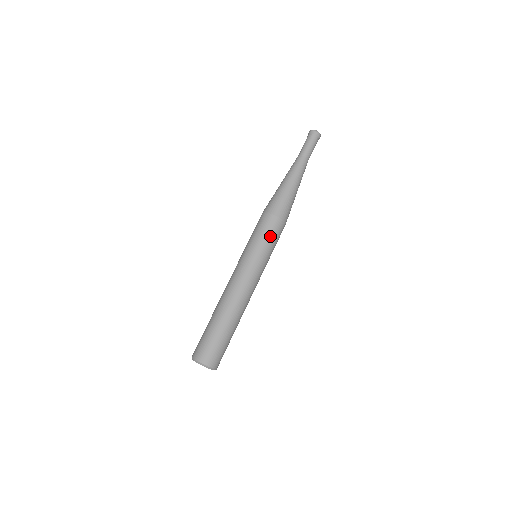
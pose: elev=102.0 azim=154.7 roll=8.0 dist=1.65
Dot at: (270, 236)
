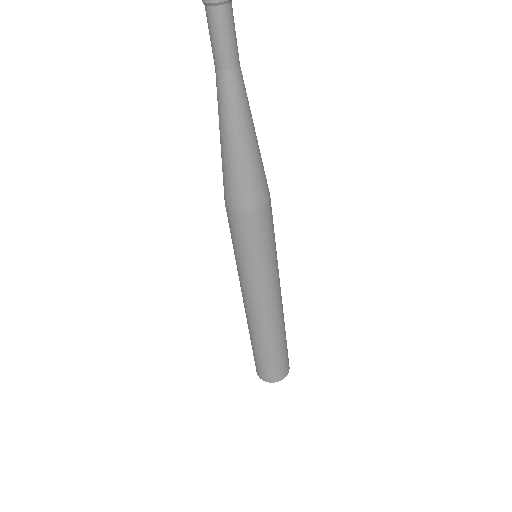
Dot at: (270, 233)
